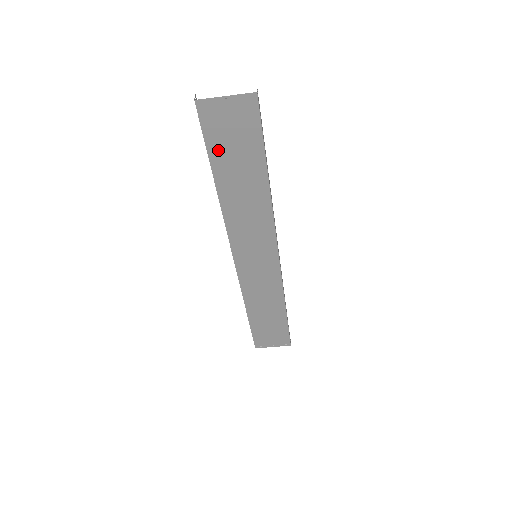
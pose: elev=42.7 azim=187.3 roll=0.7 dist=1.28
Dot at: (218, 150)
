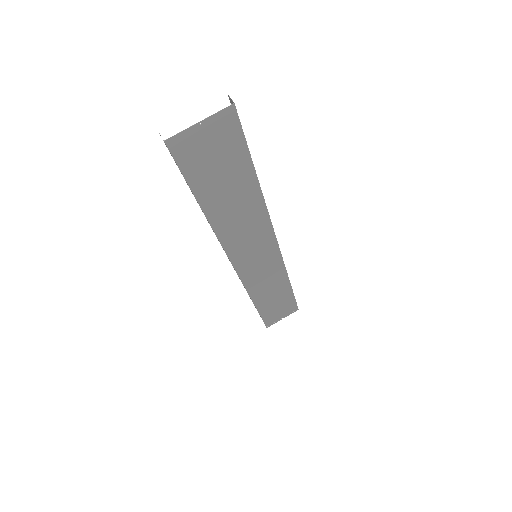
Dot at: (201, 180)
